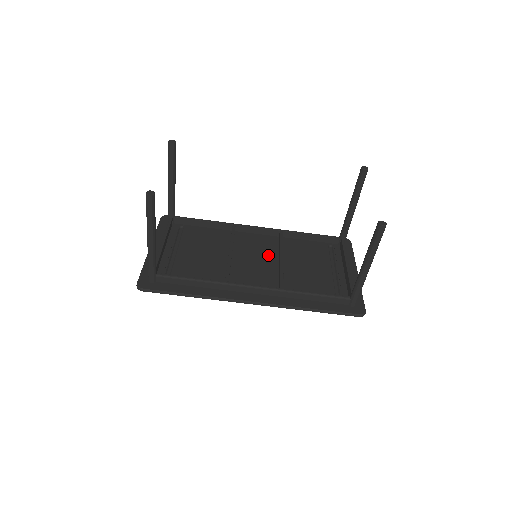
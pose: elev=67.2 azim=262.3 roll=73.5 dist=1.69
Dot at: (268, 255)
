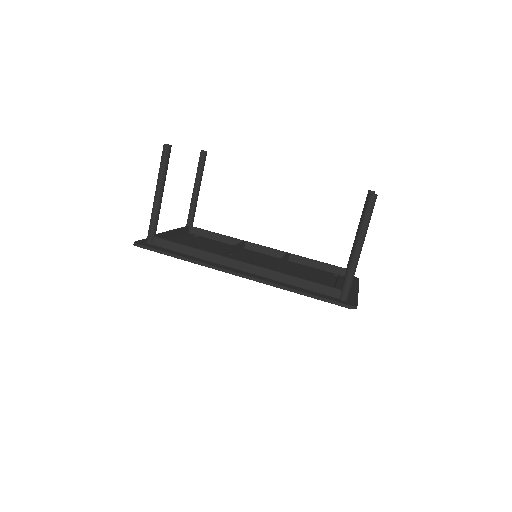
Dot at: (269, 262)
